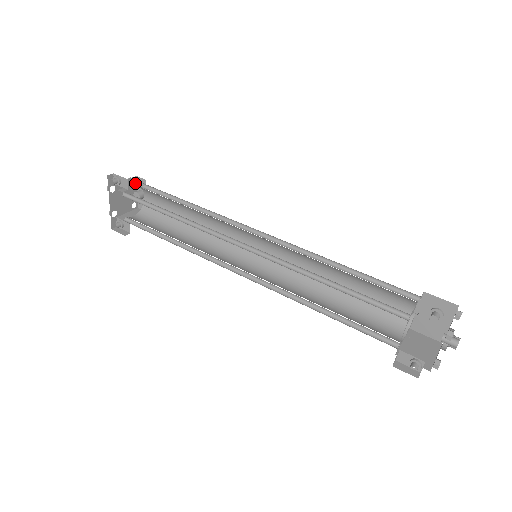
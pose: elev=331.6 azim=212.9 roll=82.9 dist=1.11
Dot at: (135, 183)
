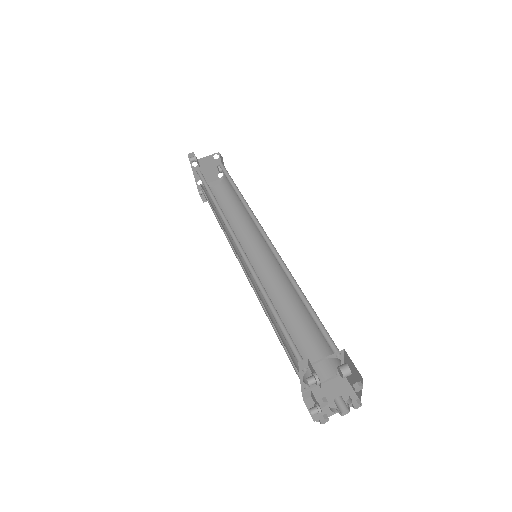
Dot at: (219, 158)
